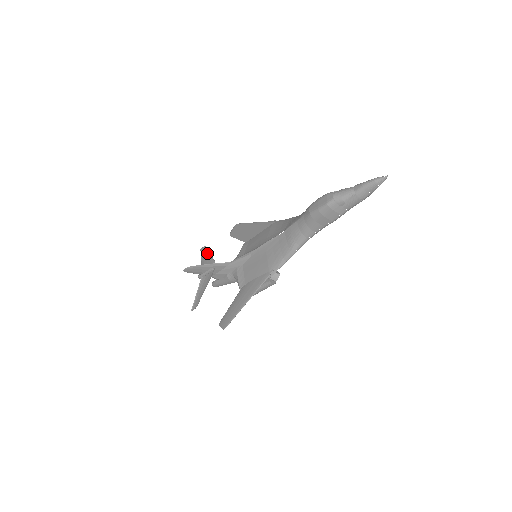
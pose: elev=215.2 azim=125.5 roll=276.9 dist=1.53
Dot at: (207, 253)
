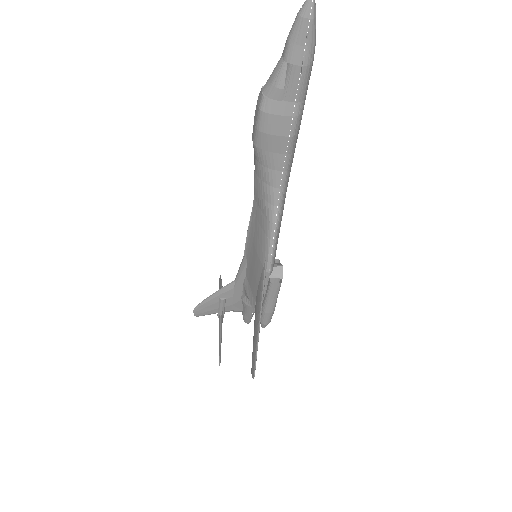
Dot at: occluded
